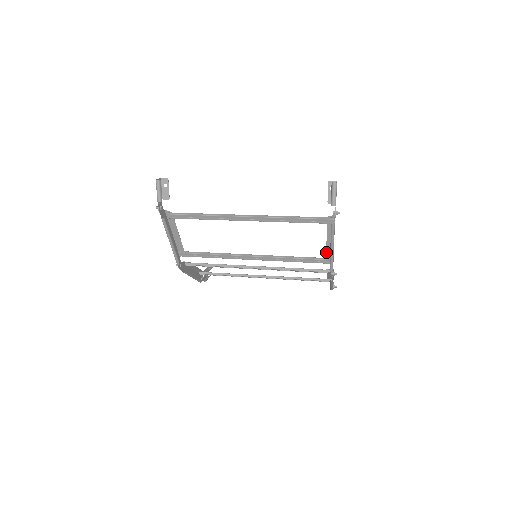
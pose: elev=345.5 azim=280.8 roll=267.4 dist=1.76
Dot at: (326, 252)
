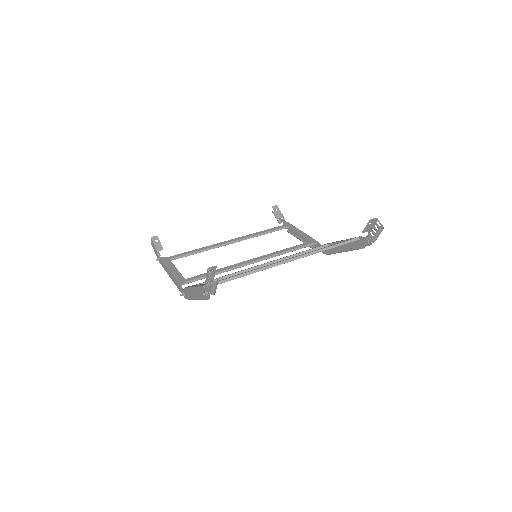
Dot at: occluded
